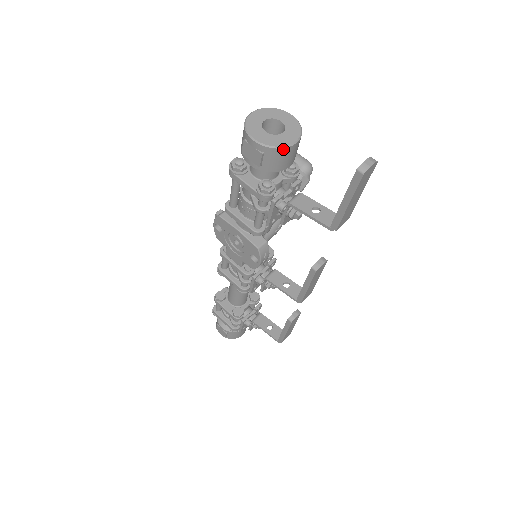
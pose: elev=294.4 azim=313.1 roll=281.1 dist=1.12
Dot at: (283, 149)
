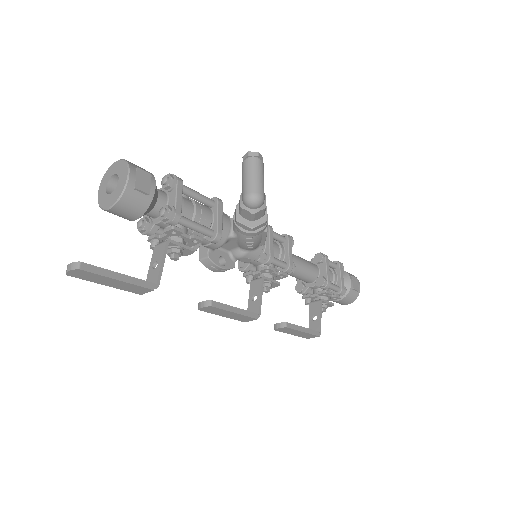
Dot at: (105, 210)
